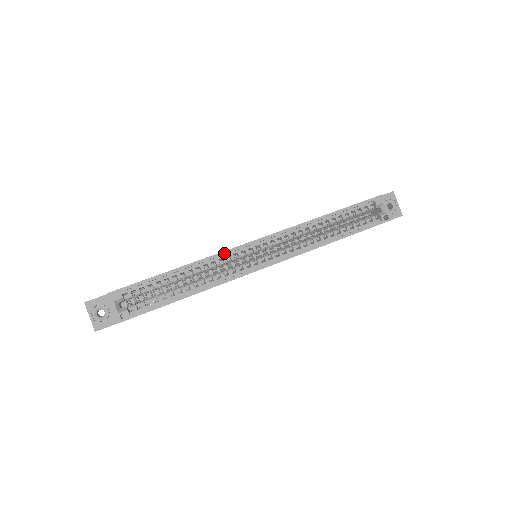
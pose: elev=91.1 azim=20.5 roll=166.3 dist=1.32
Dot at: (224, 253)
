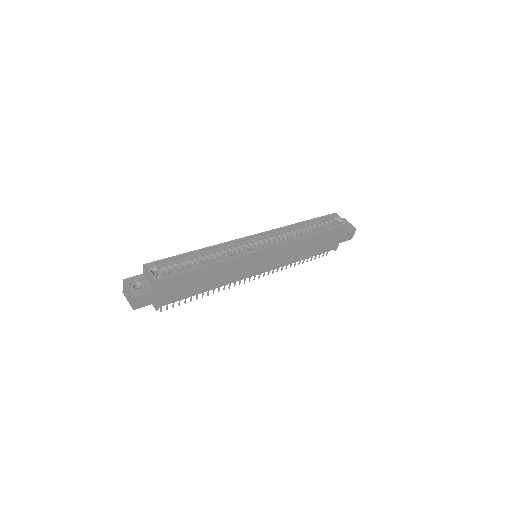
Dot at: (231, 242)
